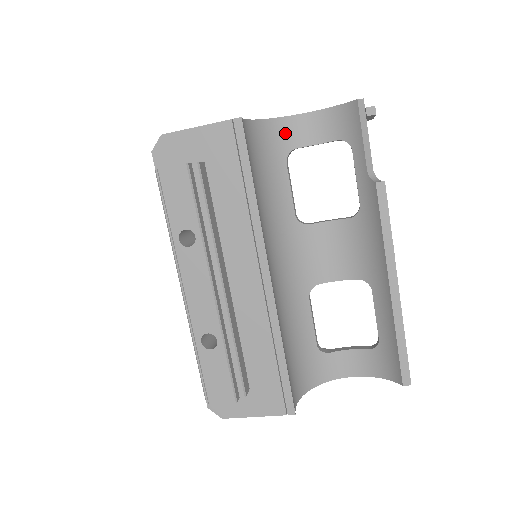
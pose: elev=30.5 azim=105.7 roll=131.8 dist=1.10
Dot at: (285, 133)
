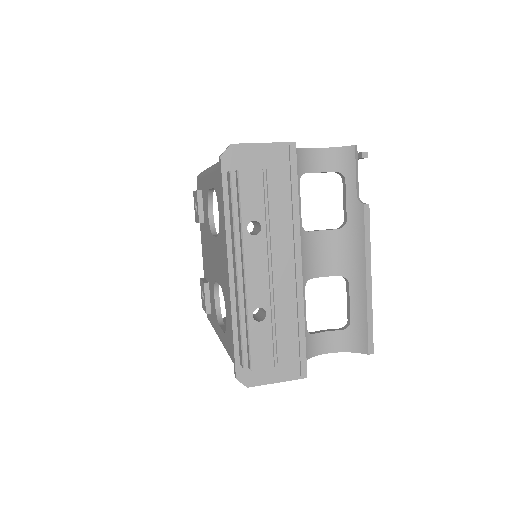
Dot at: (300, 160)
